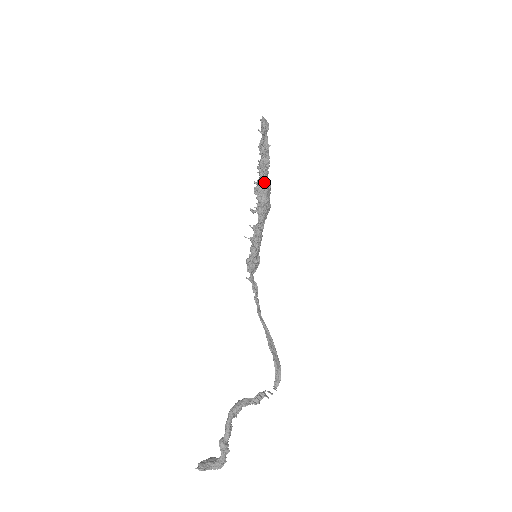
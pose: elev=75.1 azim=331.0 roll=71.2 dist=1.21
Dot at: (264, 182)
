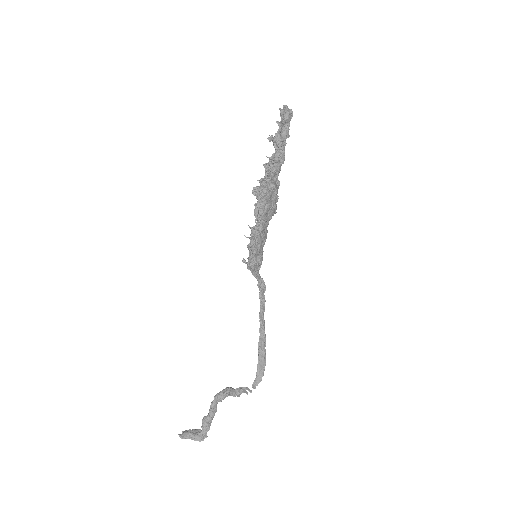
Dot at: (266, 182)
